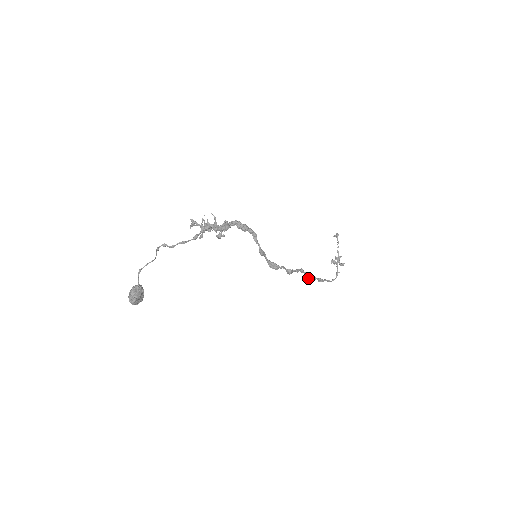
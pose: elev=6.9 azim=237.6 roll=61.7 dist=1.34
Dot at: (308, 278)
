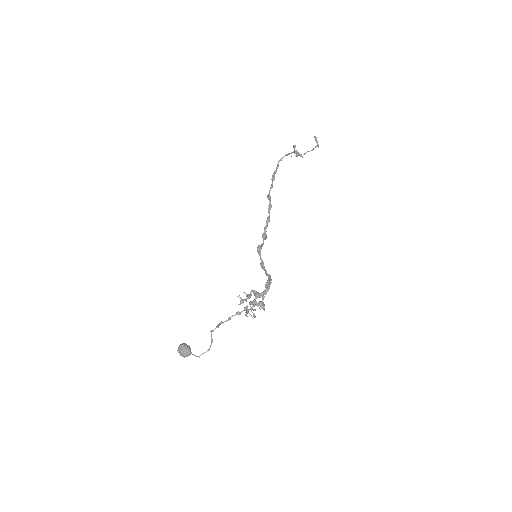
Dot at: (269, 199)
